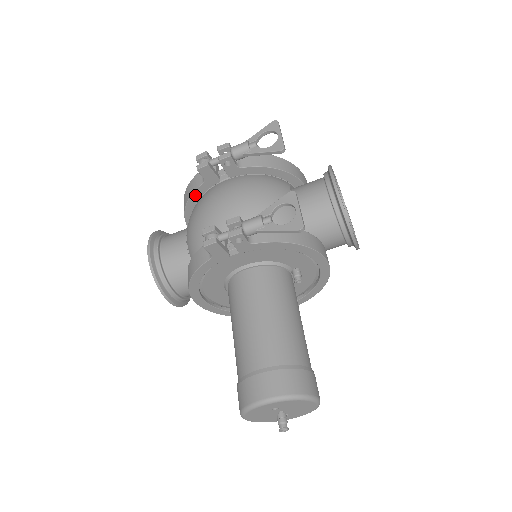
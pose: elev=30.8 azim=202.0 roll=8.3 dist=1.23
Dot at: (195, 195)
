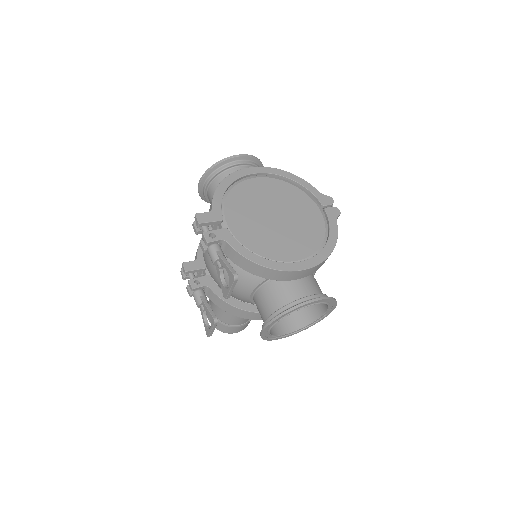
Dot at: occluded
